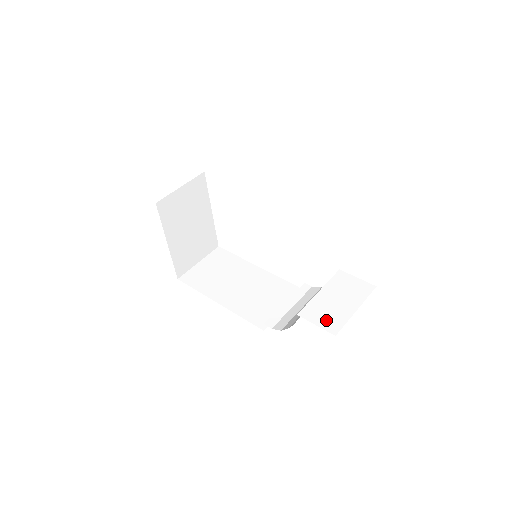
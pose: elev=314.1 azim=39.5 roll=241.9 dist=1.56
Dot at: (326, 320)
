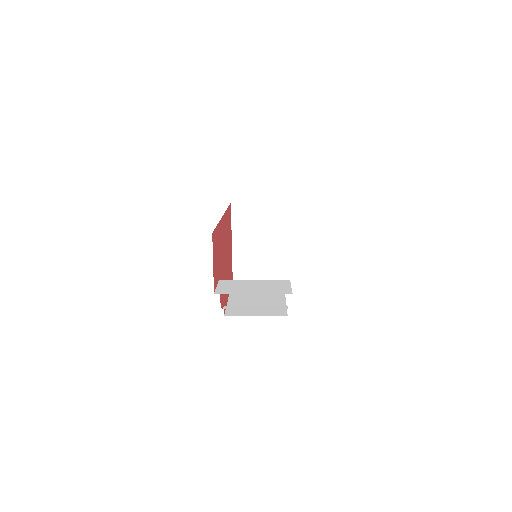
Dot at: (226, 288)
